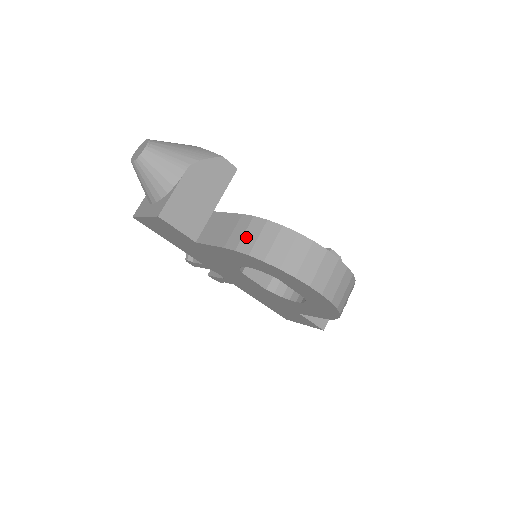
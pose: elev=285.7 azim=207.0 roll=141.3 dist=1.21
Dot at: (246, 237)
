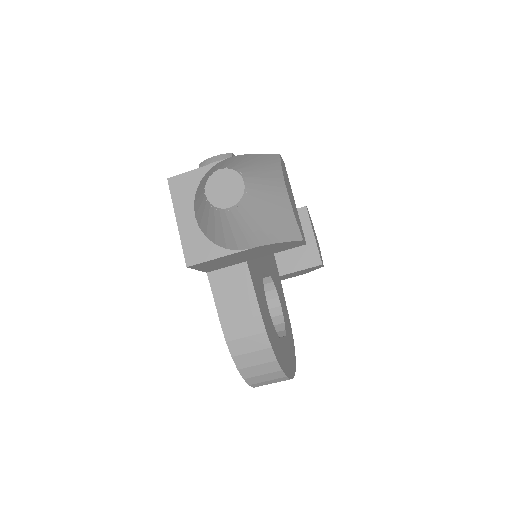
Dot at: (244, 342)
